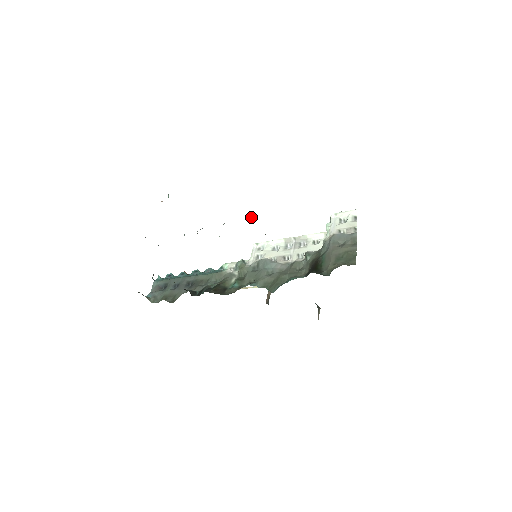
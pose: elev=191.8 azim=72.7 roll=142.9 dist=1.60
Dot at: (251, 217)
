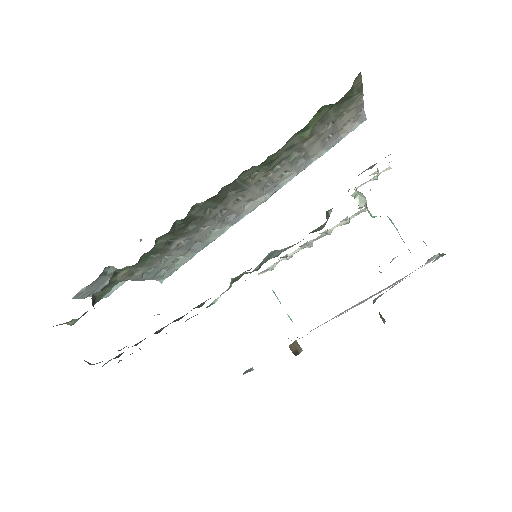
Dot at: (241, 206)
